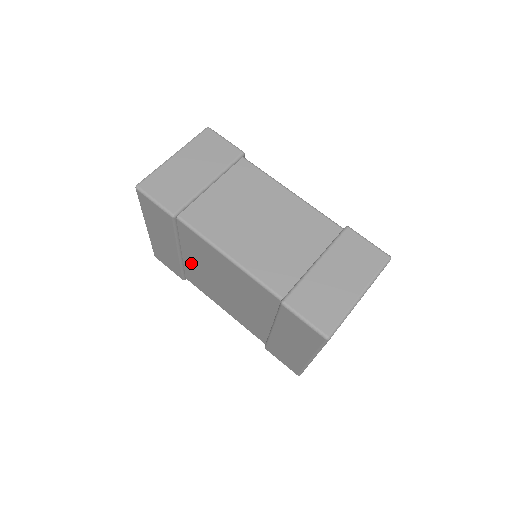
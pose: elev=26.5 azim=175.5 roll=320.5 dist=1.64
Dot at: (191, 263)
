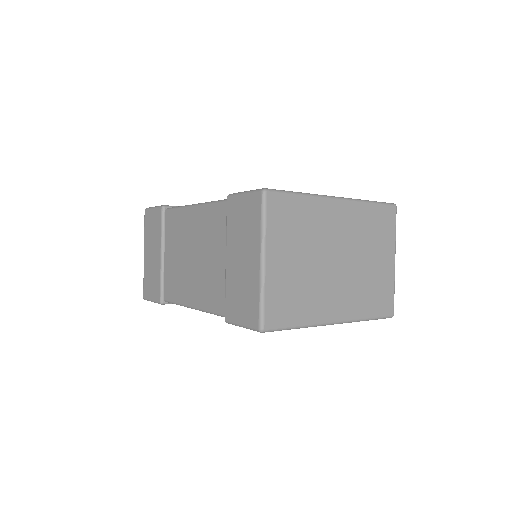
Dot at: occluded
